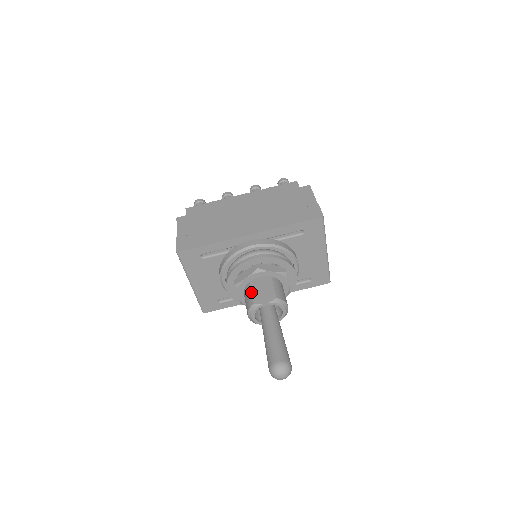
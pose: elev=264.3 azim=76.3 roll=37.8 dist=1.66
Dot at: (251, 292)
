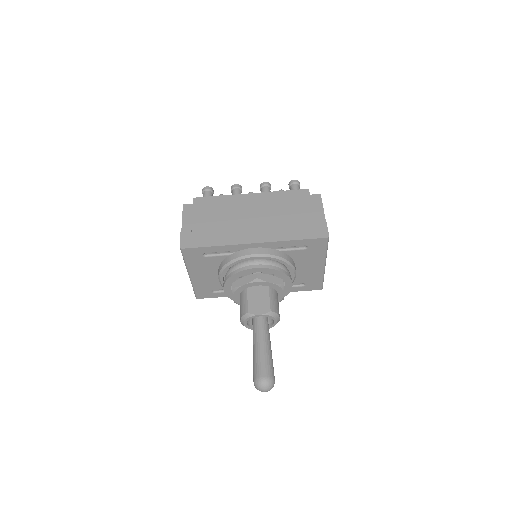
Dot at: (247, 300)
